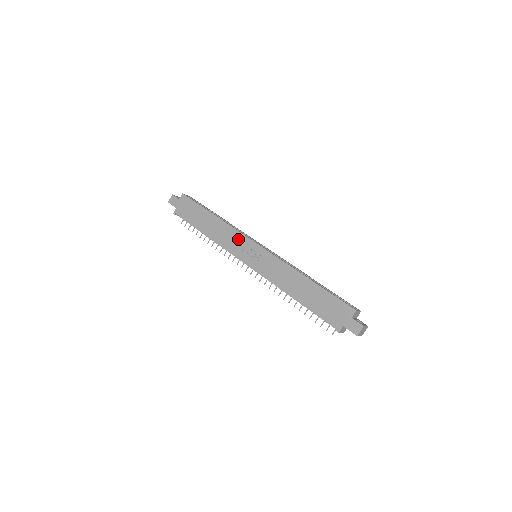
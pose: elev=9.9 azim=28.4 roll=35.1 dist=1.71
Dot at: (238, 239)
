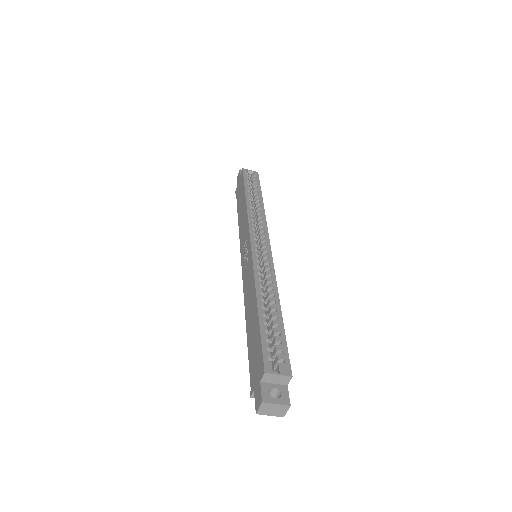
Dot at: (245, 230)
